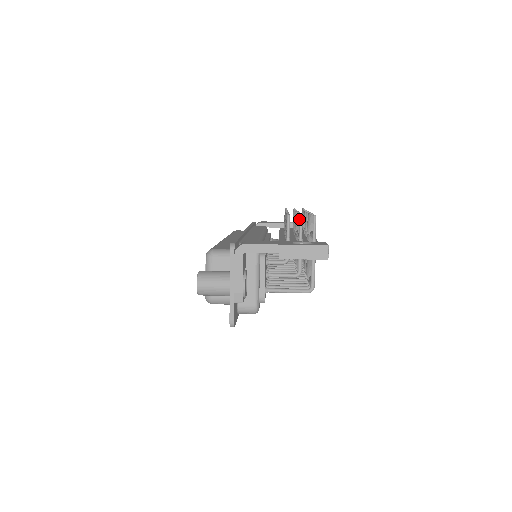
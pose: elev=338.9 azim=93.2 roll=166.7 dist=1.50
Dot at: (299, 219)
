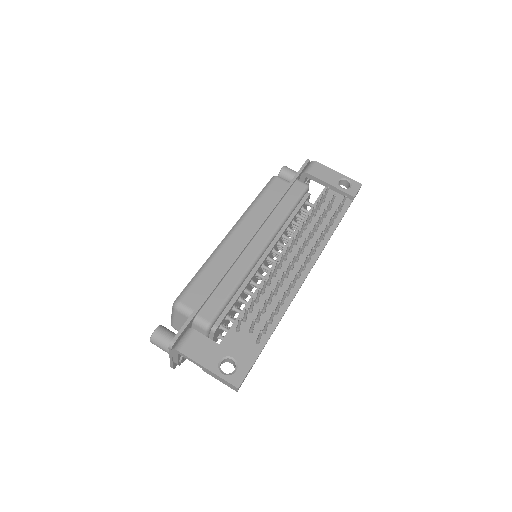
Dot at: (252, 321)
